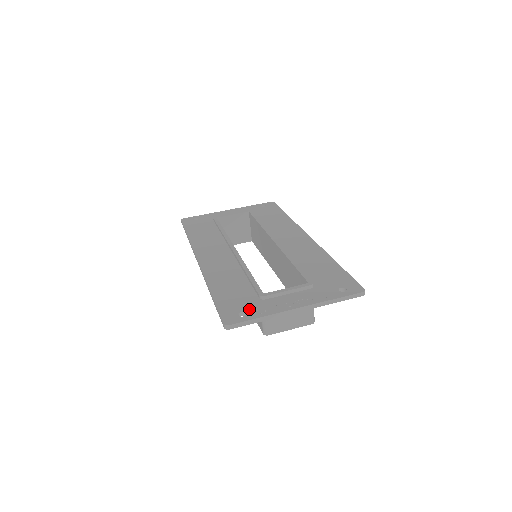
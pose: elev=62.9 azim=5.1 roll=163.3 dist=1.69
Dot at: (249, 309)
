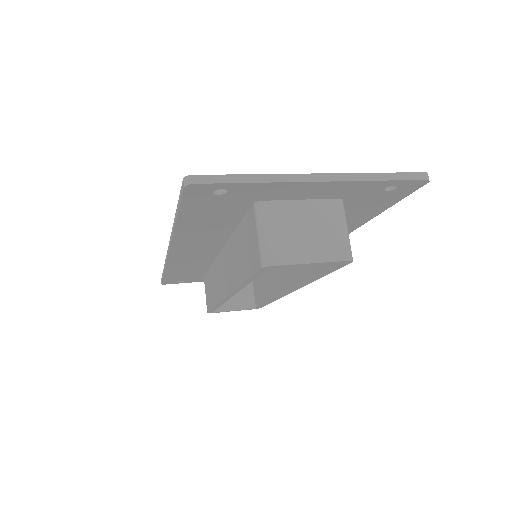
Dot at: occluded
